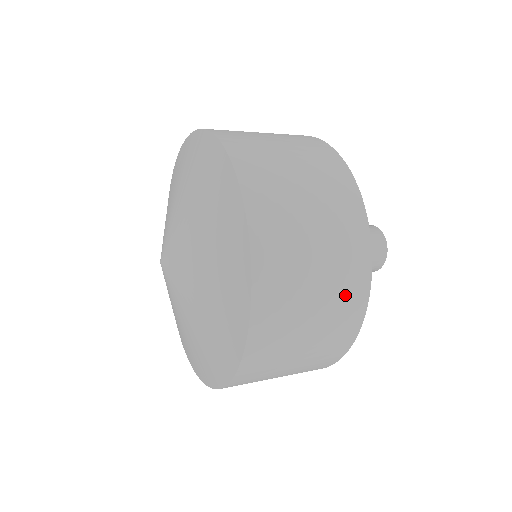
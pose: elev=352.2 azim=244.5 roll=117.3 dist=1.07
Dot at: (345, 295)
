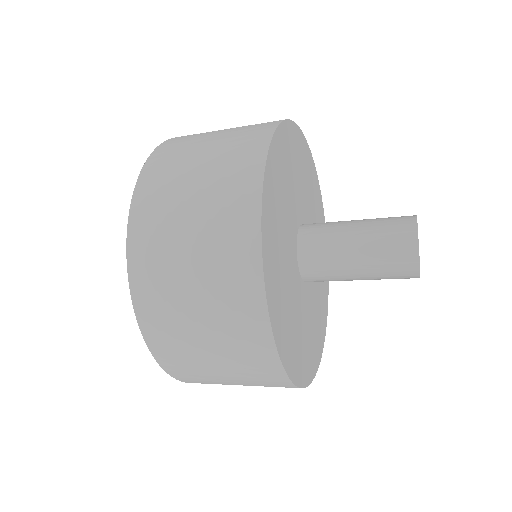
Dot at: (230, 278)
